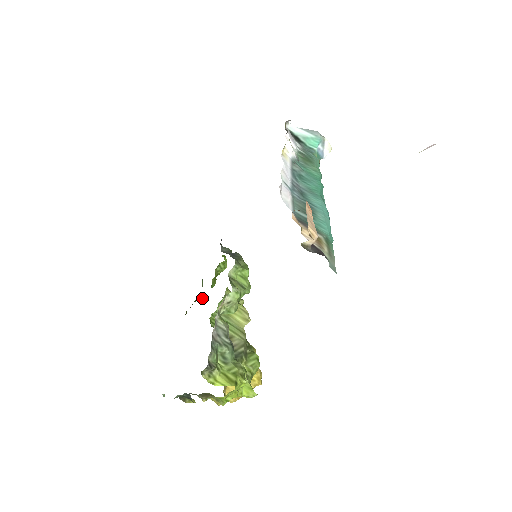
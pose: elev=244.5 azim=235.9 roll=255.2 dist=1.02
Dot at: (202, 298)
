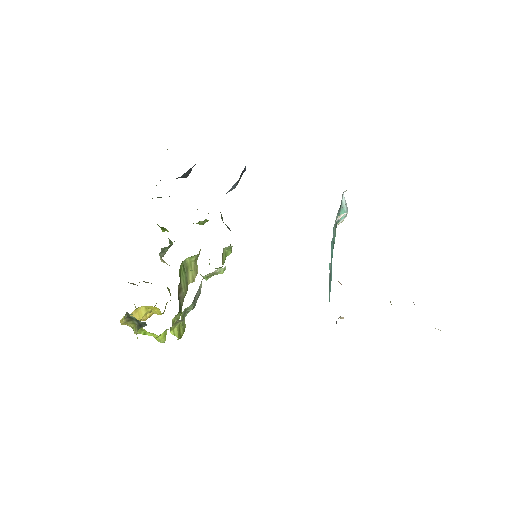
Dot at: occluded
